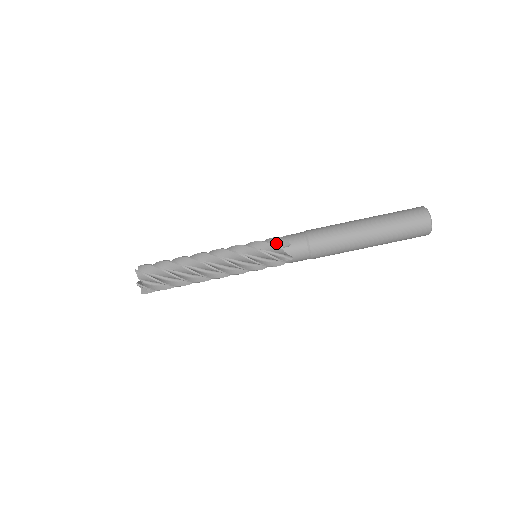
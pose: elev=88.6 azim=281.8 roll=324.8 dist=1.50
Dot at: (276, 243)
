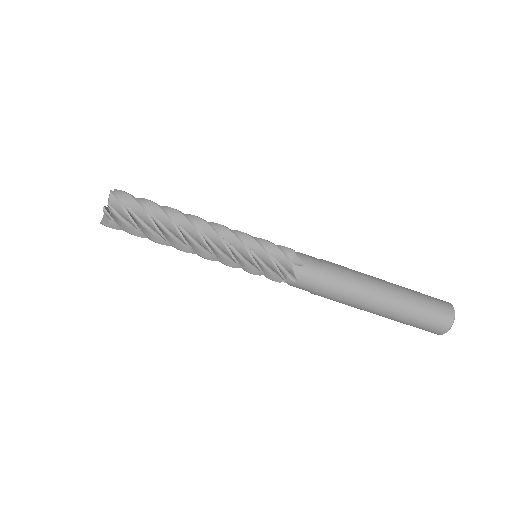
Dot at: (287, 254)
